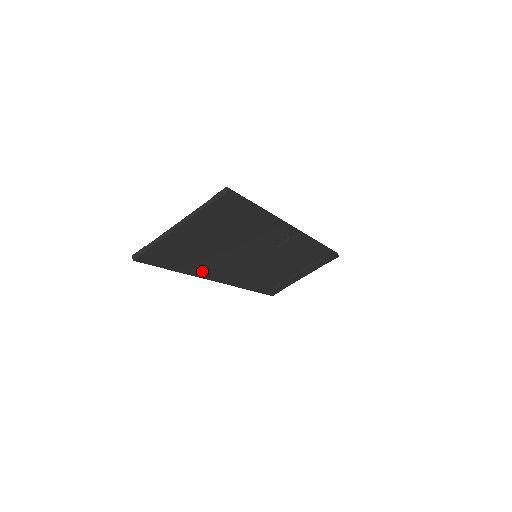
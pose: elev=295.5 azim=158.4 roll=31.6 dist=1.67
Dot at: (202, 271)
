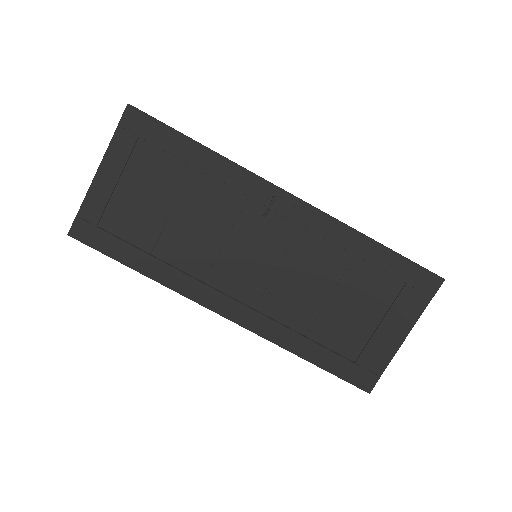
Dot at: (178, 278)
